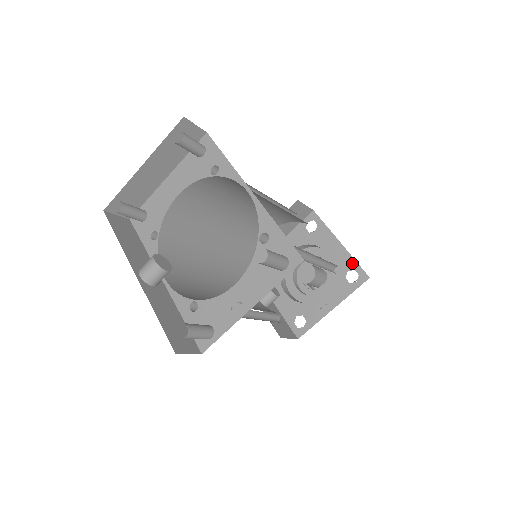
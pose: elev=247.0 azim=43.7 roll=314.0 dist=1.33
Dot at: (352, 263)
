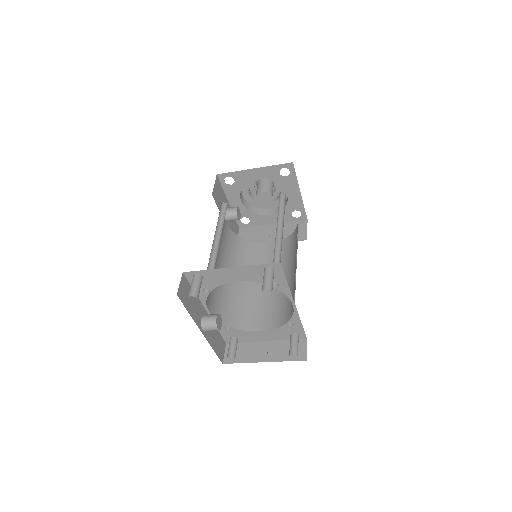
Dot at: (301, 208)
